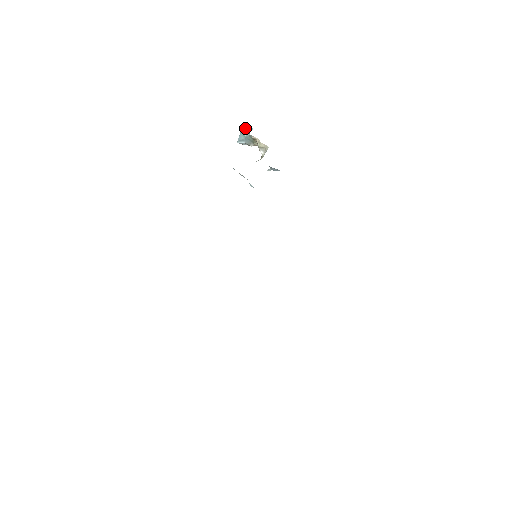
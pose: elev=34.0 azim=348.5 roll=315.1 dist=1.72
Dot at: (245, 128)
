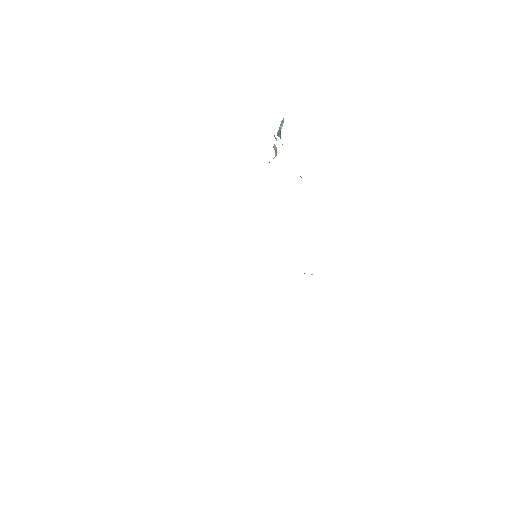
Dot at: (282, 122)
